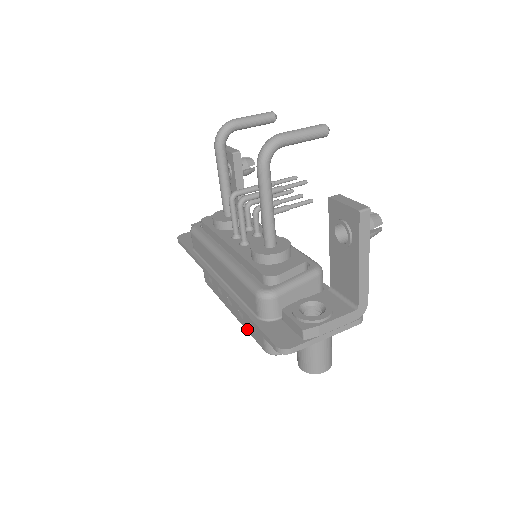
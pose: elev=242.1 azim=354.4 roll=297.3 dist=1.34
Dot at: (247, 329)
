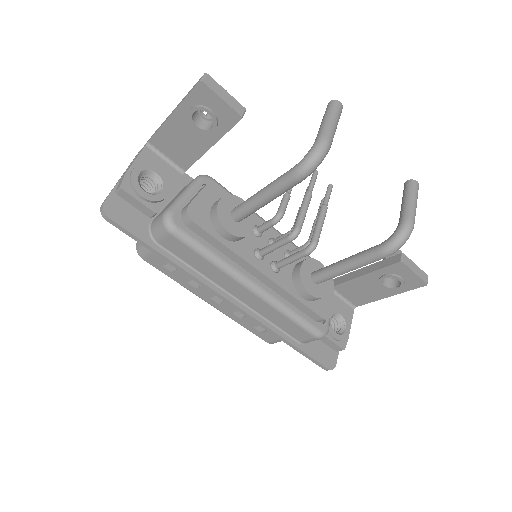
Dot at: (242, 324)
